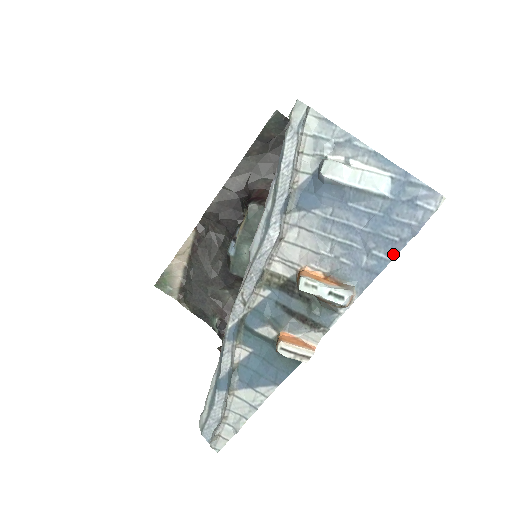
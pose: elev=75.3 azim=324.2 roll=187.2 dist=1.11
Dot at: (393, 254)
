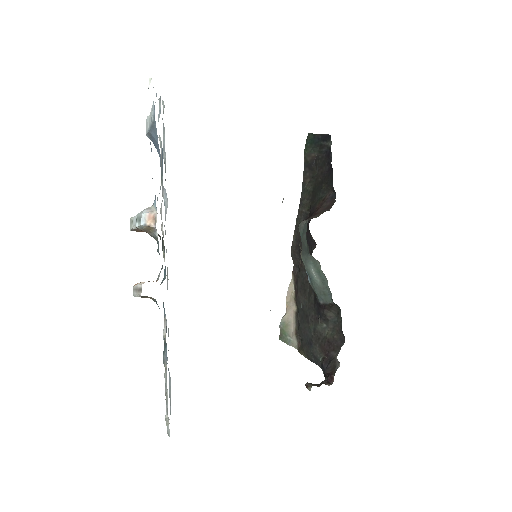
Dot at: occluded
